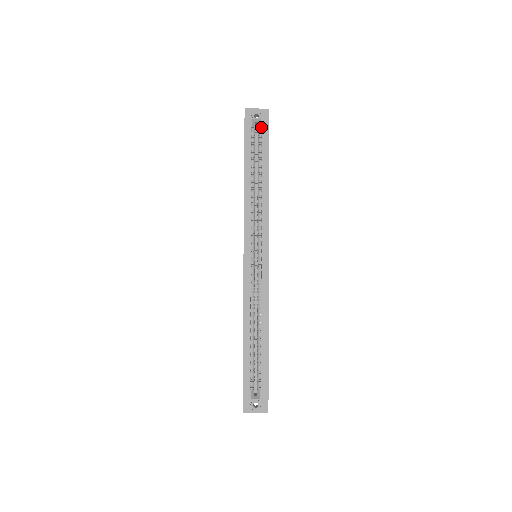
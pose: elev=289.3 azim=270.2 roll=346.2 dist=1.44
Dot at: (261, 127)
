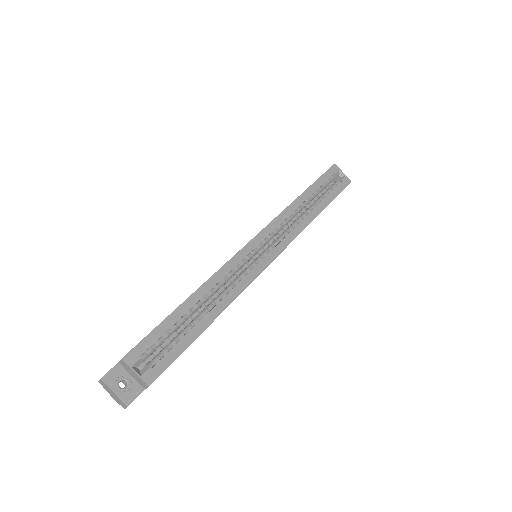
Dot at: (341, 181)
